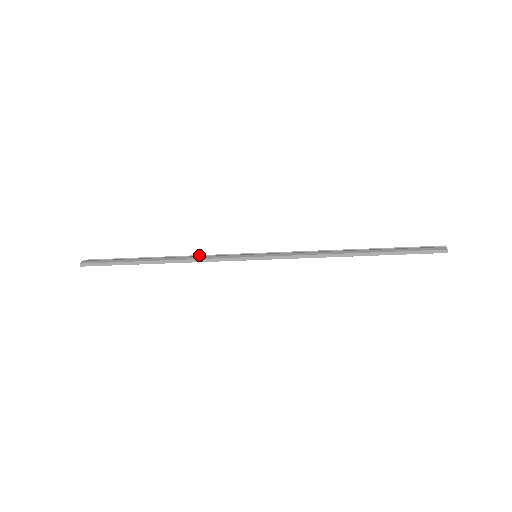
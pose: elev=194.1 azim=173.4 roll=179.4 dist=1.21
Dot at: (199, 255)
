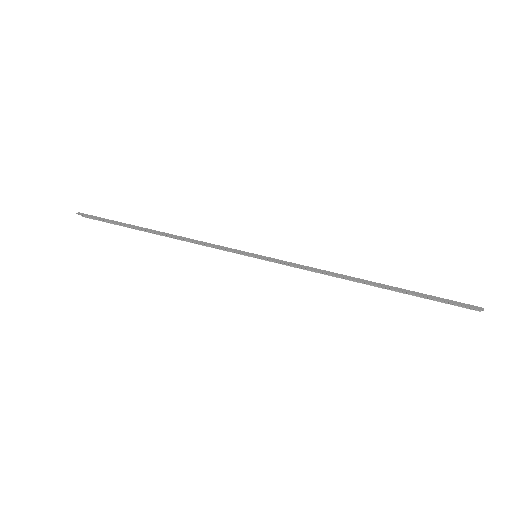
Dot at: occluded
